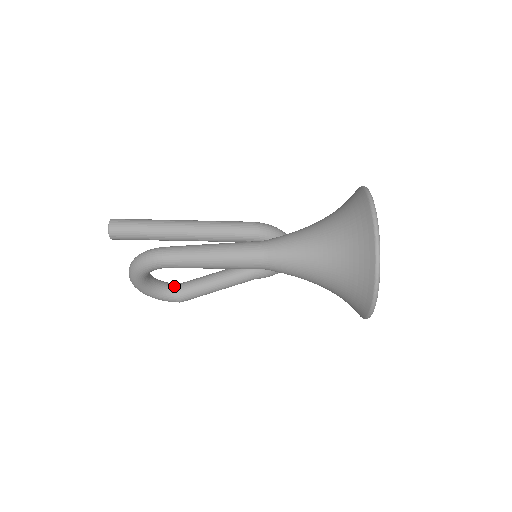
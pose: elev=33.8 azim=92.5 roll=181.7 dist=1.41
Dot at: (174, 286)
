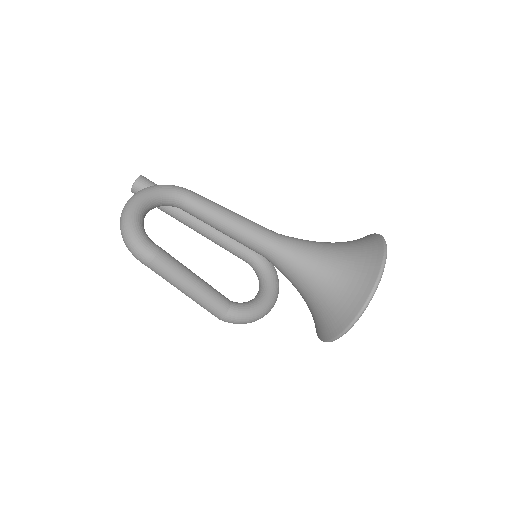
Dot at: occluded
